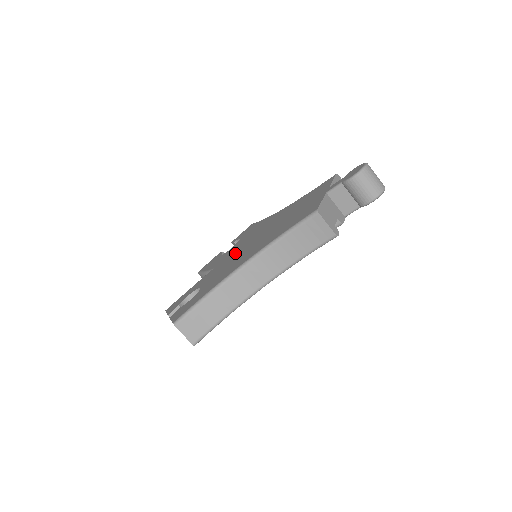
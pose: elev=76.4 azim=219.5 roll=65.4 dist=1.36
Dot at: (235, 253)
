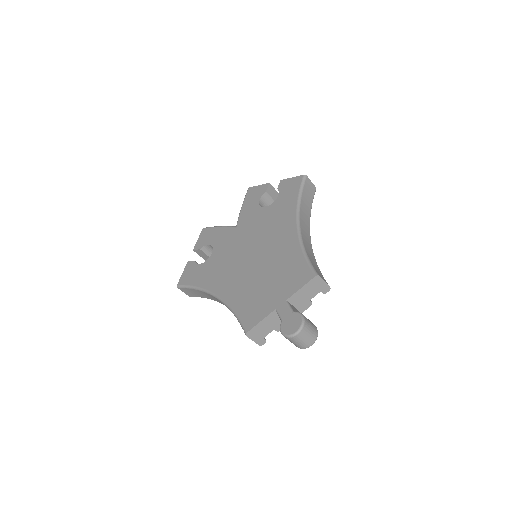
Dot at: (244, 241)
